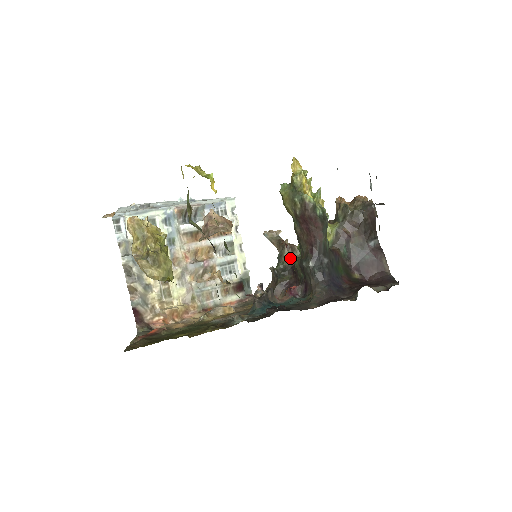
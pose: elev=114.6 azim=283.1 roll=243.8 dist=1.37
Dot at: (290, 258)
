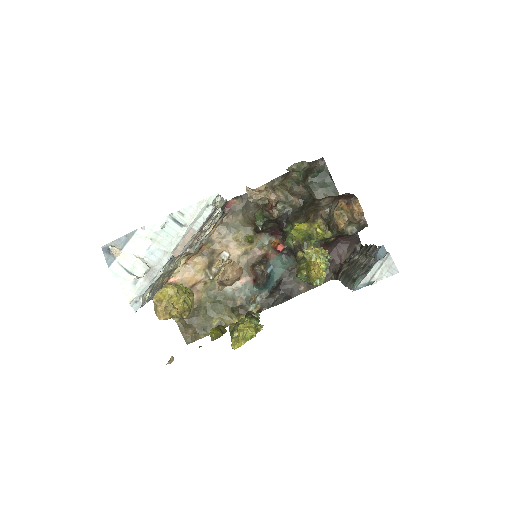
Dot at: (276, 217)
